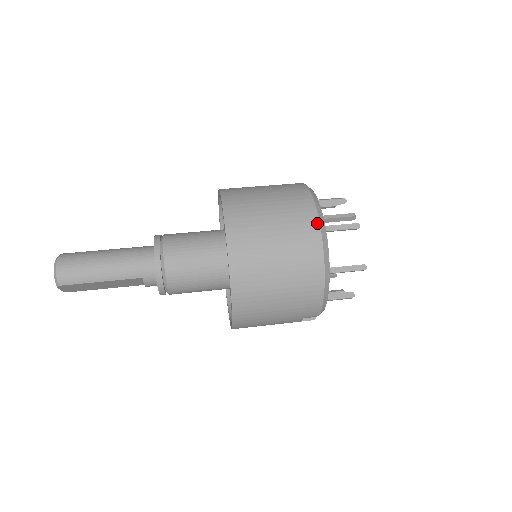
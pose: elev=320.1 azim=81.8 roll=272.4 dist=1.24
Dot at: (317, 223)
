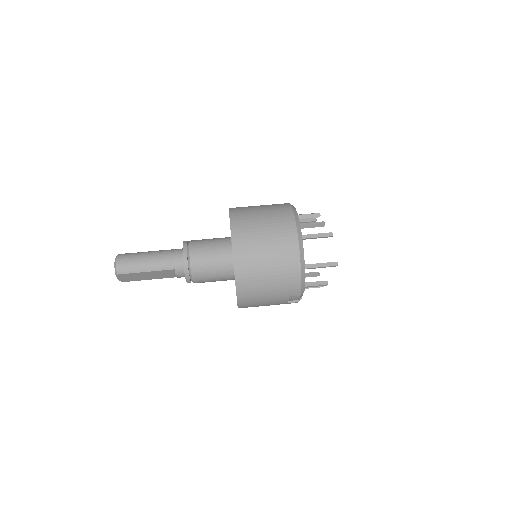
Dot at: (294, 226)
